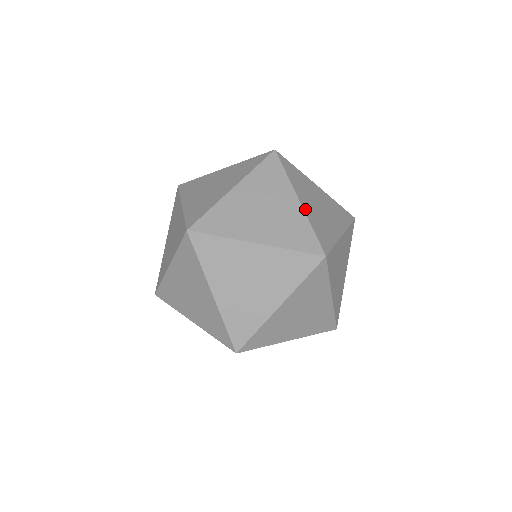
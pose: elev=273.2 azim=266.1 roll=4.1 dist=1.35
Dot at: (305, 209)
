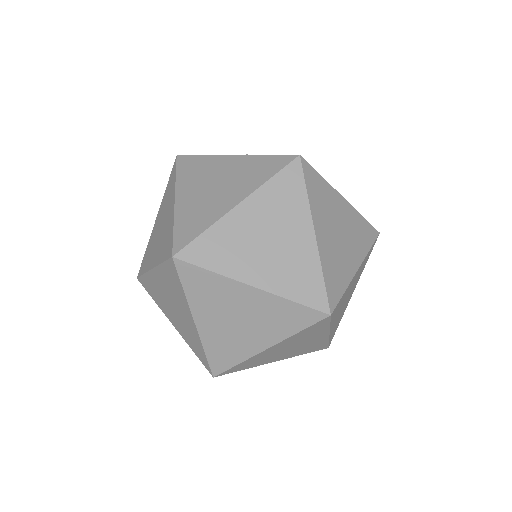
Dot at: (320, 247)
